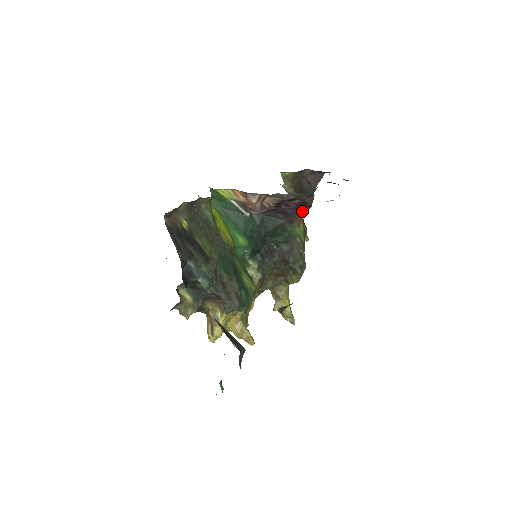
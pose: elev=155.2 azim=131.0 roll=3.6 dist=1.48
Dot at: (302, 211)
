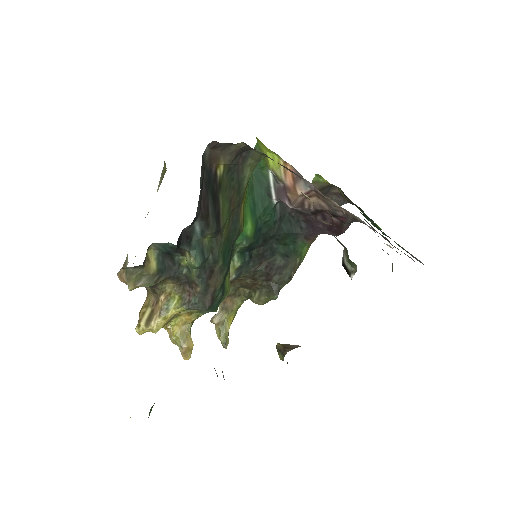
Dot at: (329, 233)
